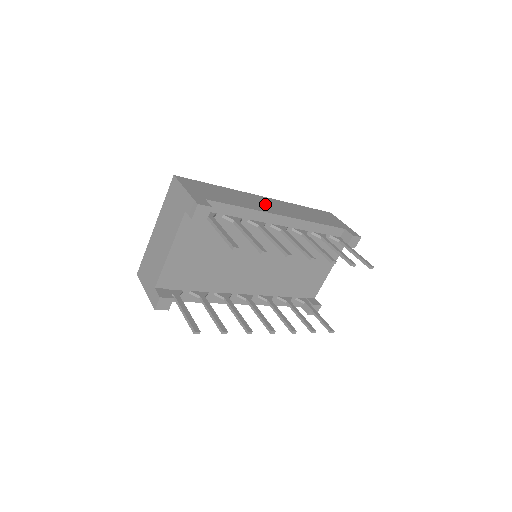
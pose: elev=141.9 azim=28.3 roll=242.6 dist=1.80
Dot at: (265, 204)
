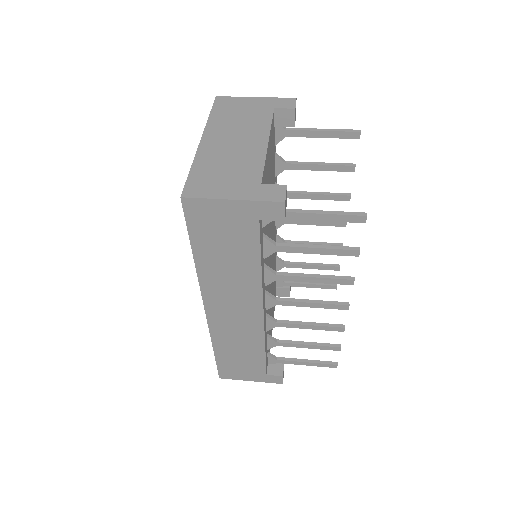
Dot at: occluded
